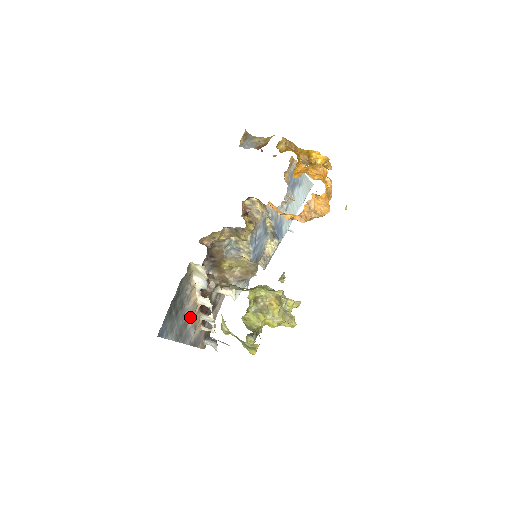
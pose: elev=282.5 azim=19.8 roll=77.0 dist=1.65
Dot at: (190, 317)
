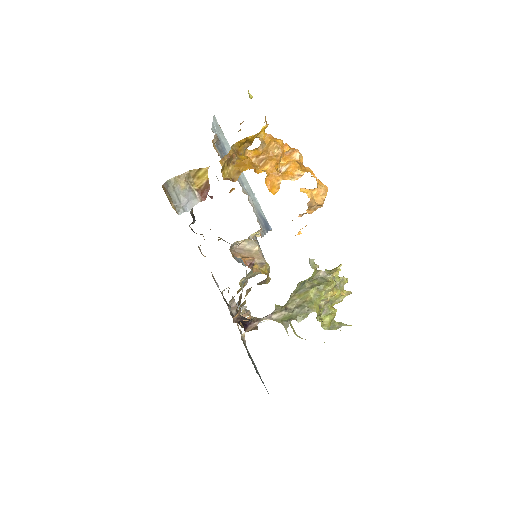
Dot at: occluded
